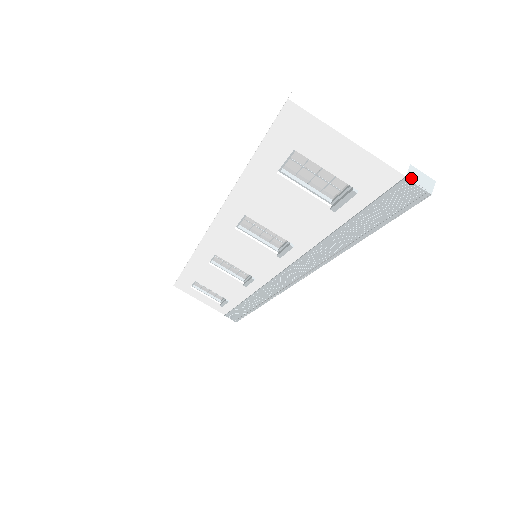
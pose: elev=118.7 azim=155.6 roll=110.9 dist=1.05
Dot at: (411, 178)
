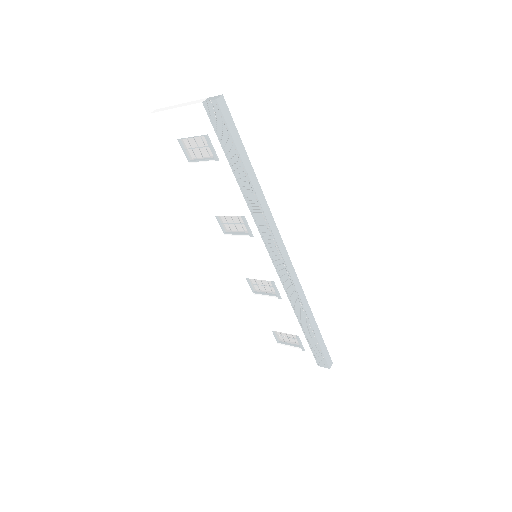
Dot at: (206, 101)
